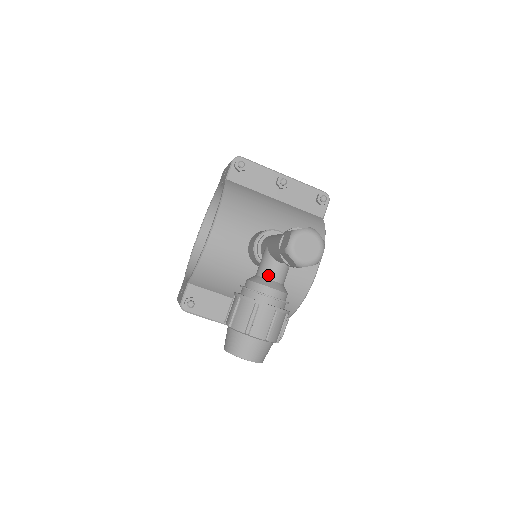
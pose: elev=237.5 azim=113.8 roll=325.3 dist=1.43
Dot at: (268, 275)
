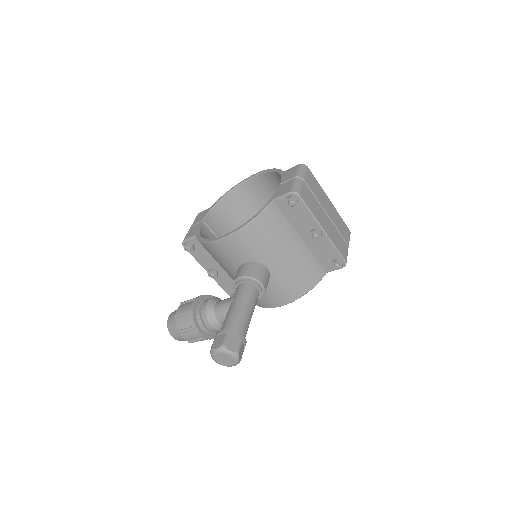
Dot at: (218, 316)
